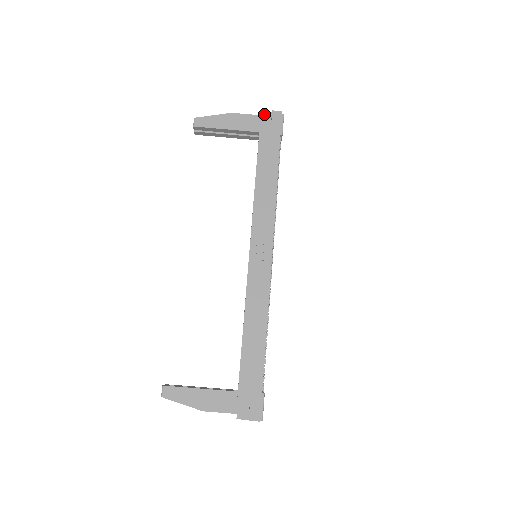
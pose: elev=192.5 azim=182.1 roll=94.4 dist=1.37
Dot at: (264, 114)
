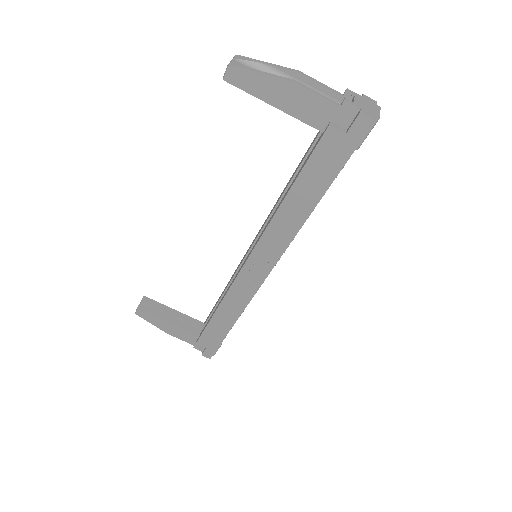
Dot at: (346, 106)
